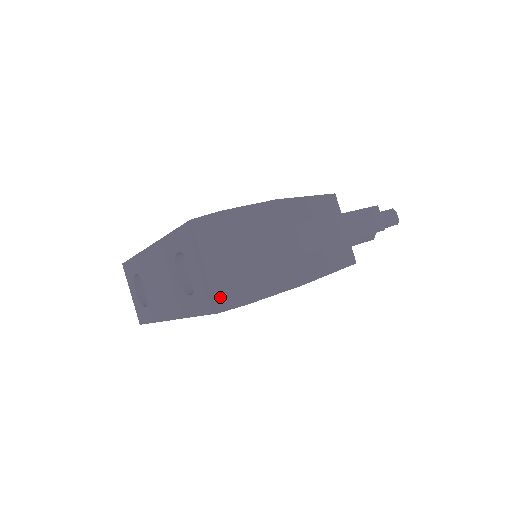
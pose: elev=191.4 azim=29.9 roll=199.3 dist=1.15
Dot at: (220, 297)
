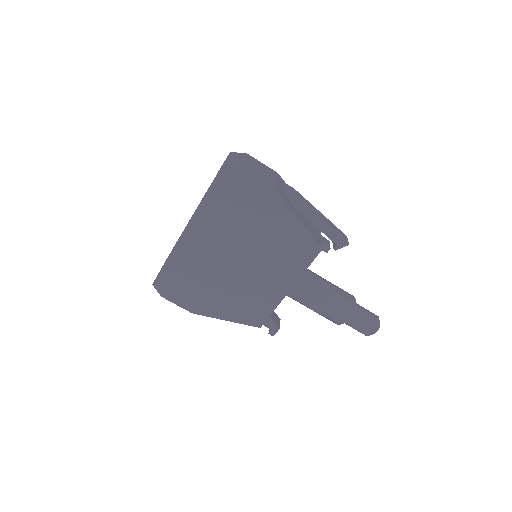
Dot at: (227, 164)
